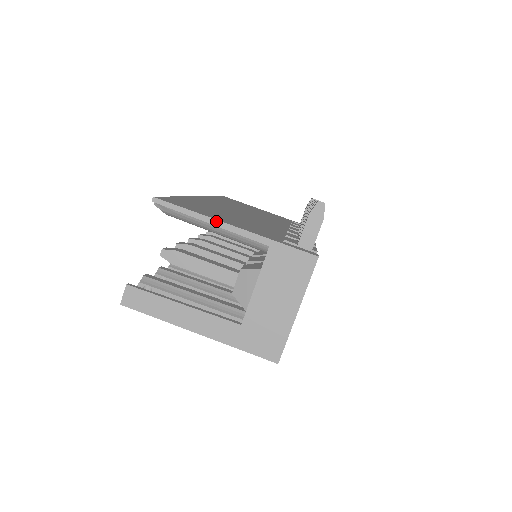
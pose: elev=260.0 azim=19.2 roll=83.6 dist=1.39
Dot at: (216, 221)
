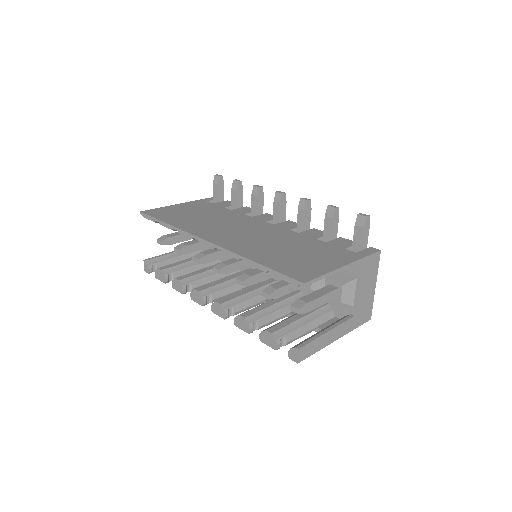
Dot at: (337, 270)
